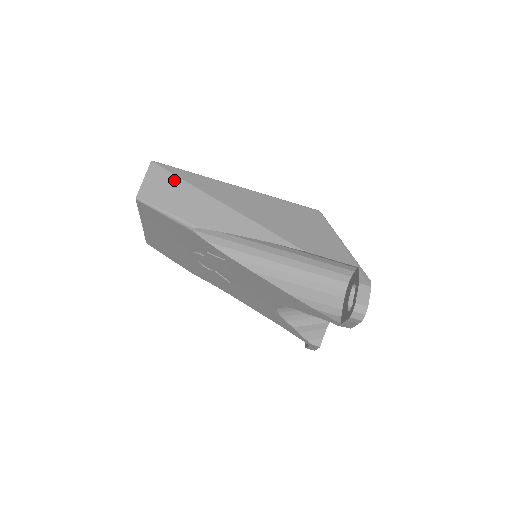
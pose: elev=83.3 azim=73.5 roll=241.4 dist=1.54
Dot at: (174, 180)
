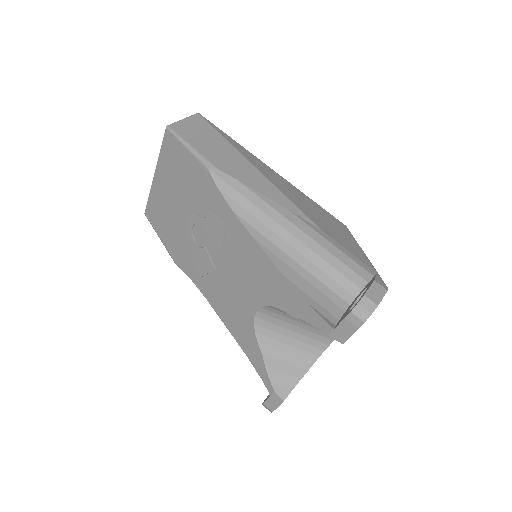
Dot at: (212, 131)
